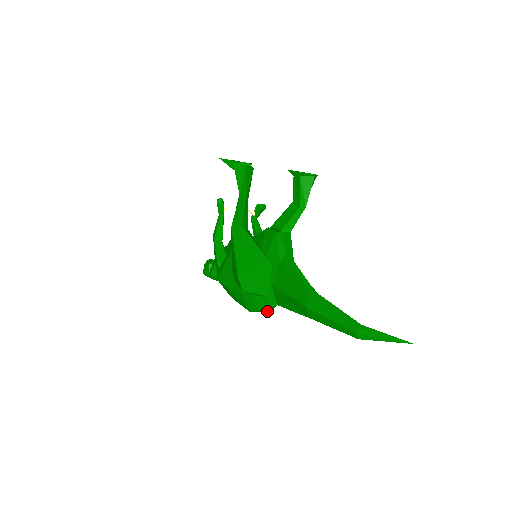
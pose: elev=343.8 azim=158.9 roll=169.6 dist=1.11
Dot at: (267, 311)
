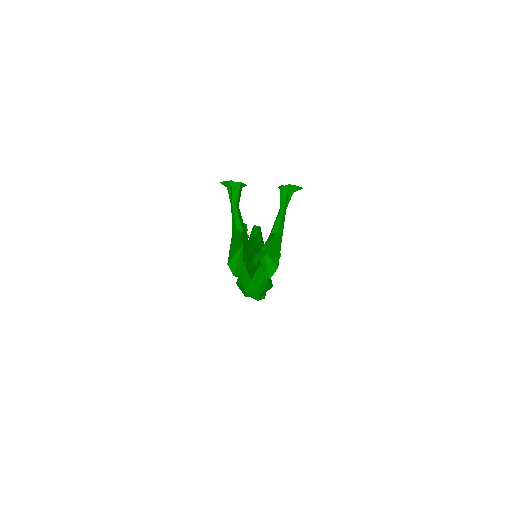
Dot at: (256, 294)
